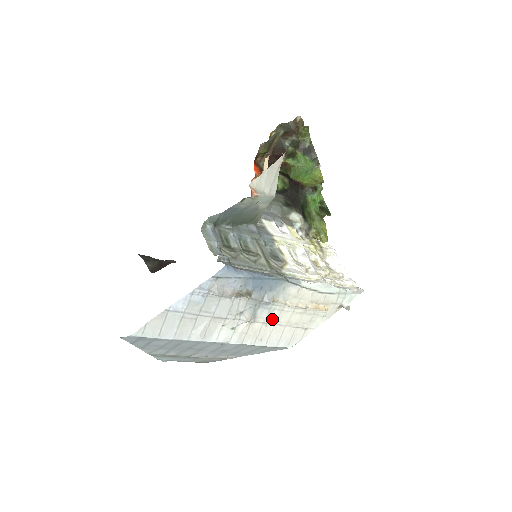
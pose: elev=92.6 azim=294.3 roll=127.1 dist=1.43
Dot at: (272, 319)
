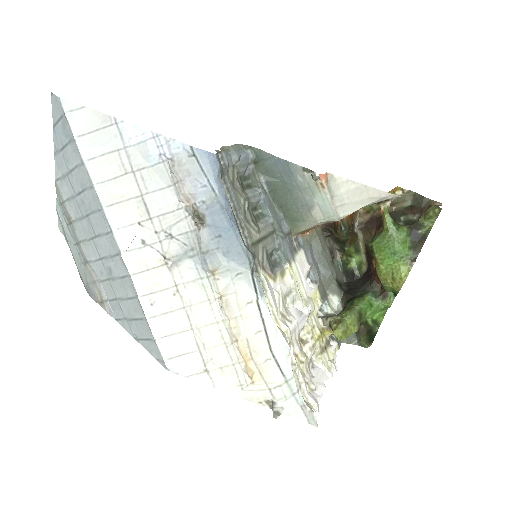
Dot at: (189, 296)
